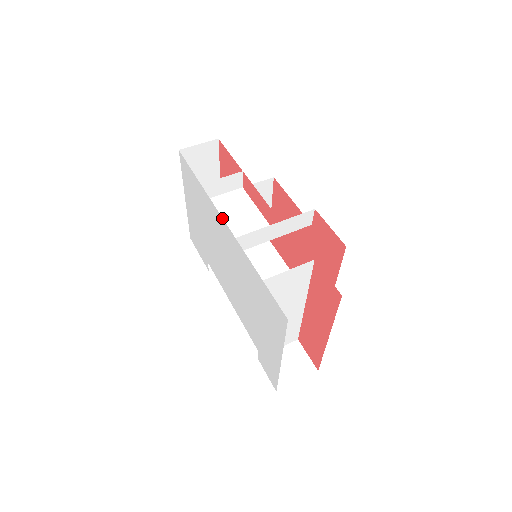
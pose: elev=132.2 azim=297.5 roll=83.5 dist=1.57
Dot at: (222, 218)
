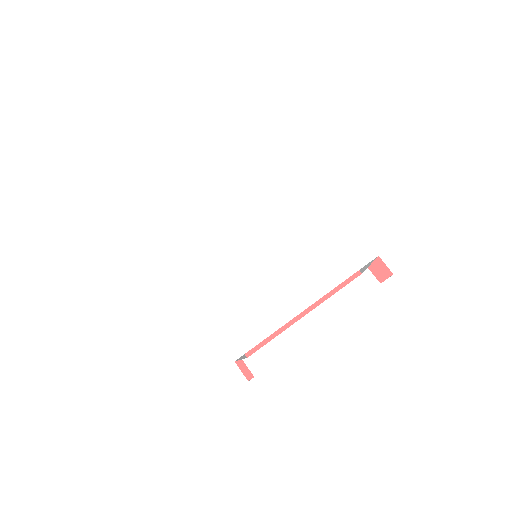
Dot at: (196, 191)
